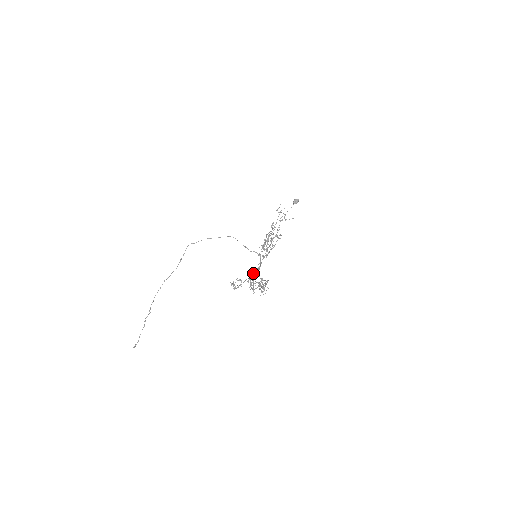
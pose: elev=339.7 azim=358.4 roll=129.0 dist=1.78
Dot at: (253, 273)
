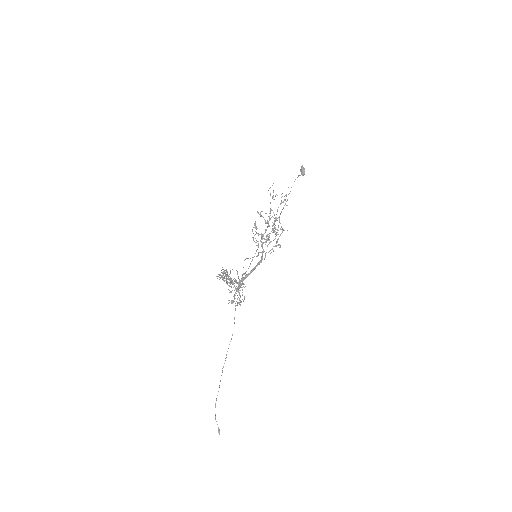
Dot at: (244, 274)
